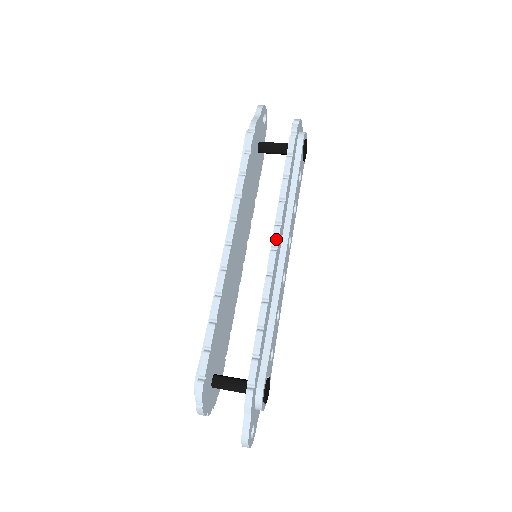
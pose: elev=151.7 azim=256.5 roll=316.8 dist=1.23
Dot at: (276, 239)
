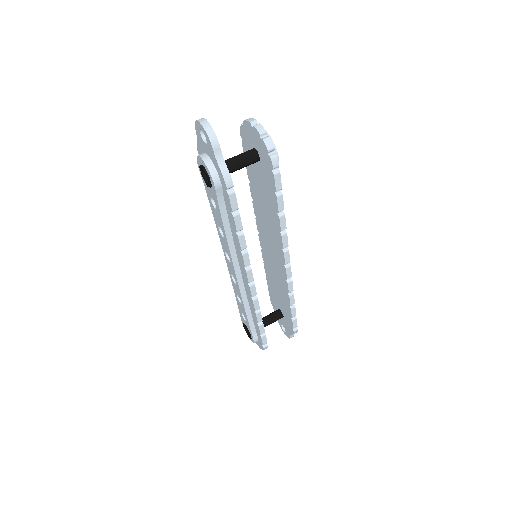
Dot at: (288, 260)
